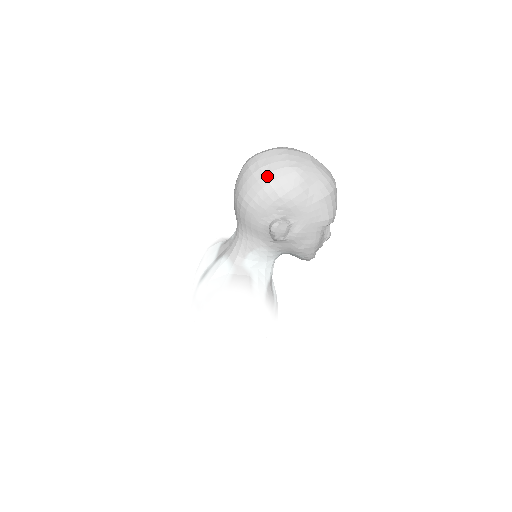
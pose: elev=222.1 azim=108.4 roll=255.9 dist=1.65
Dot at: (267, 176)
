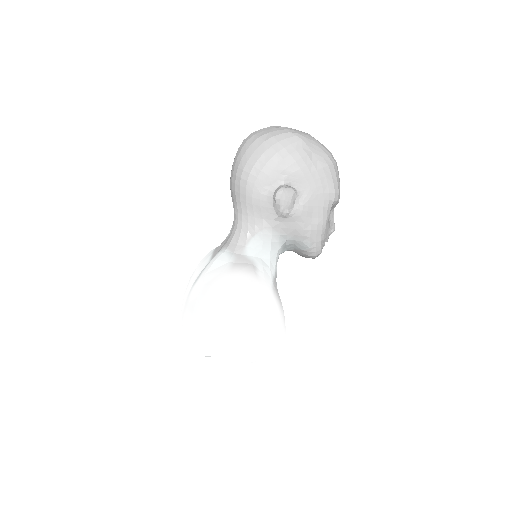
Dot at: (268, 141)
